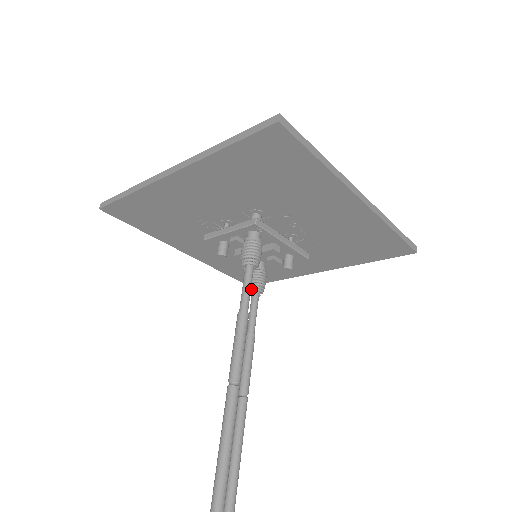
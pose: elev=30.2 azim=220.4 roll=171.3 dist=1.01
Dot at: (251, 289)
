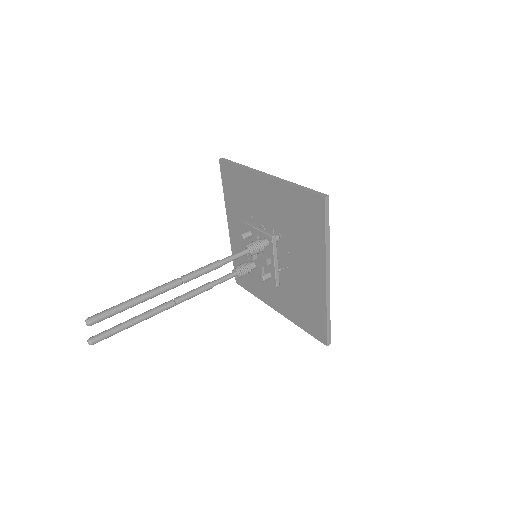
Dot at: (236, 269)
